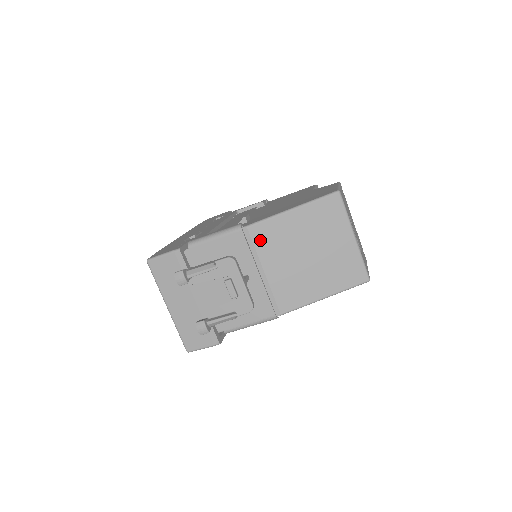
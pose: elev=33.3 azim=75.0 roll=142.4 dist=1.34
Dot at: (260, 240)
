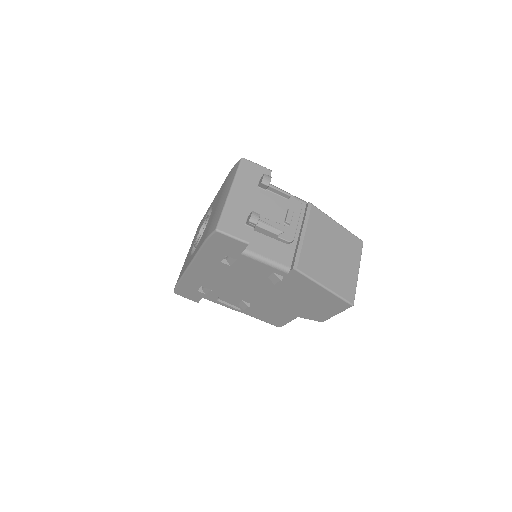
Dot at: (314, 217)
